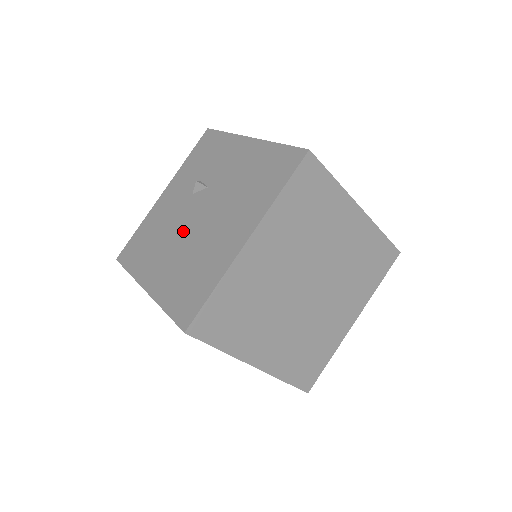
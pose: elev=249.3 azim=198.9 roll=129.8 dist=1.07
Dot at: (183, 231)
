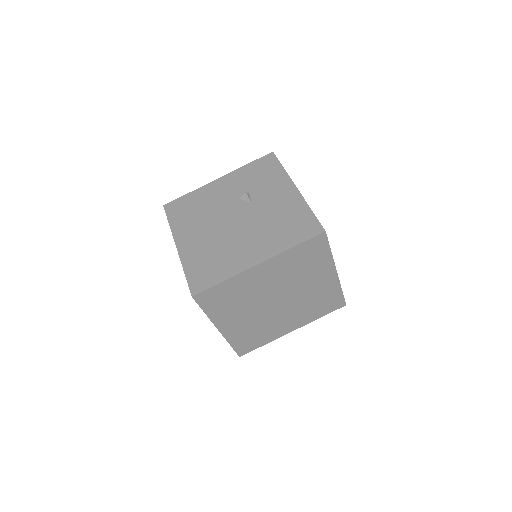
Dot at: (220, 223)
